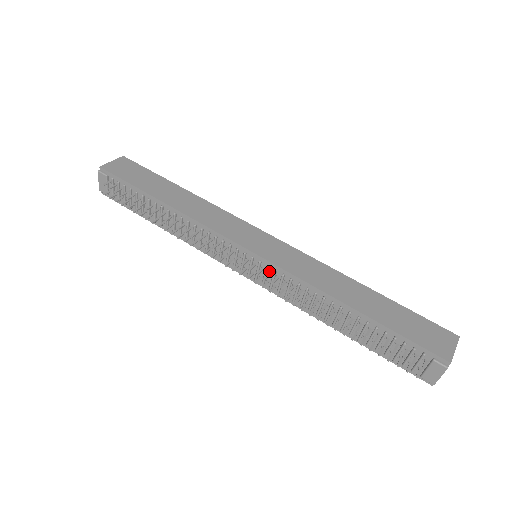
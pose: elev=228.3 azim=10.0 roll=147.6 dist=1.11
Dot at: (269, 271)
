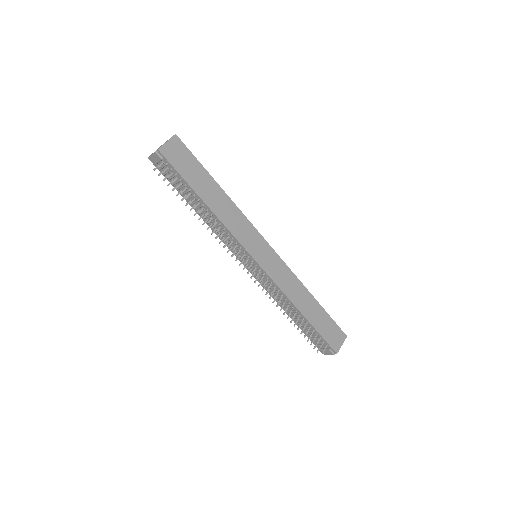
Dot at: (263, 275)
